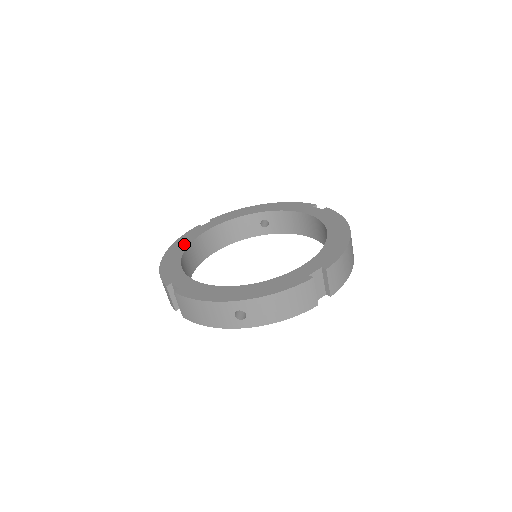
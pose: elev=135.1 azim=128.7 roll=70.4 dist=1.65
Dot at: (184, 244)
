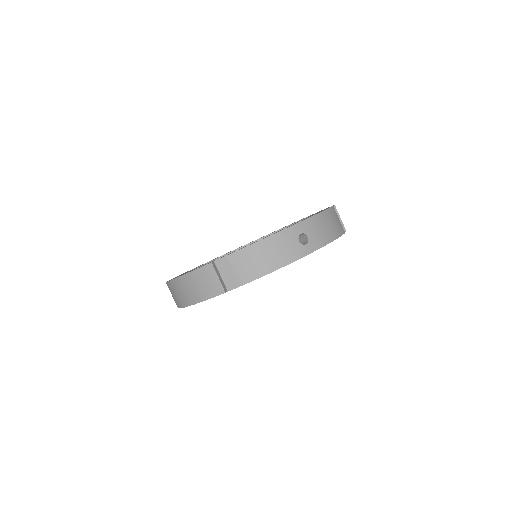
Dot at: occluded
